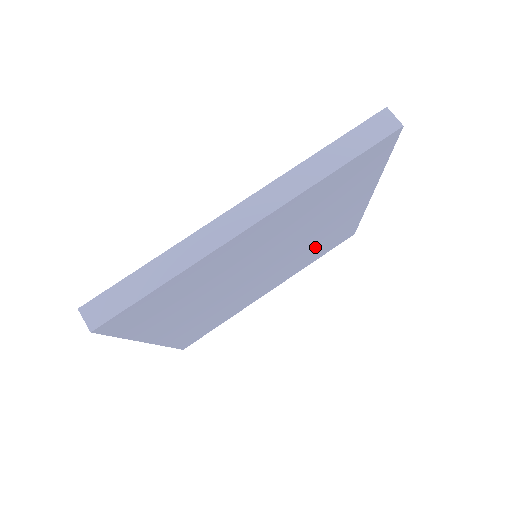
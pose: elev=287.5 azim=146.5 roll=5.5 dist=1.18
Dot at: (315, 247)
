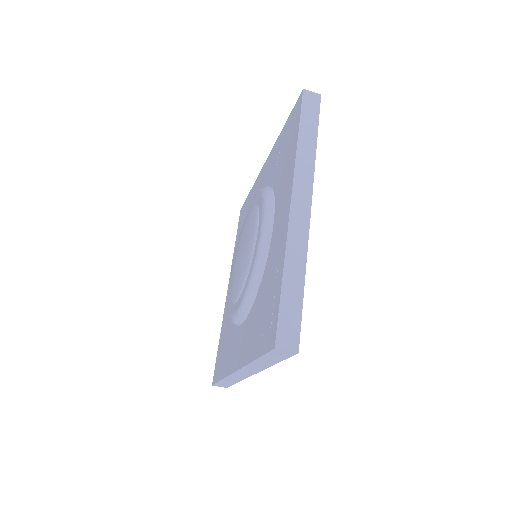
Dot at: occluded
